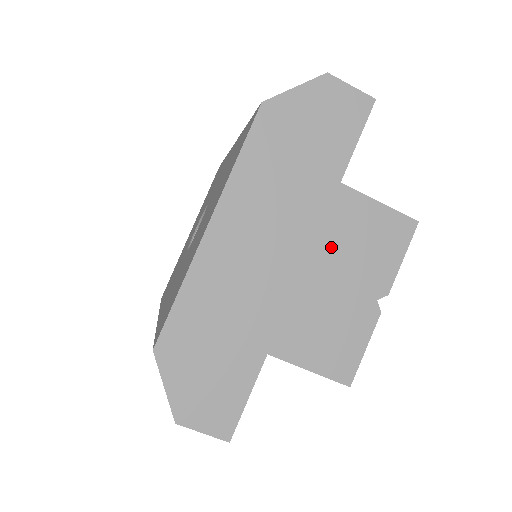
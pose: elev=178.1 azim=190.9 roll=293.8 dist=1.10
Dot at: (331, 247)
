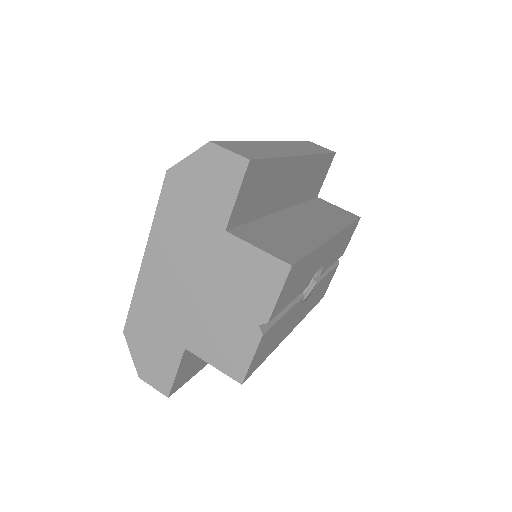
Dot at: (222, 280)
